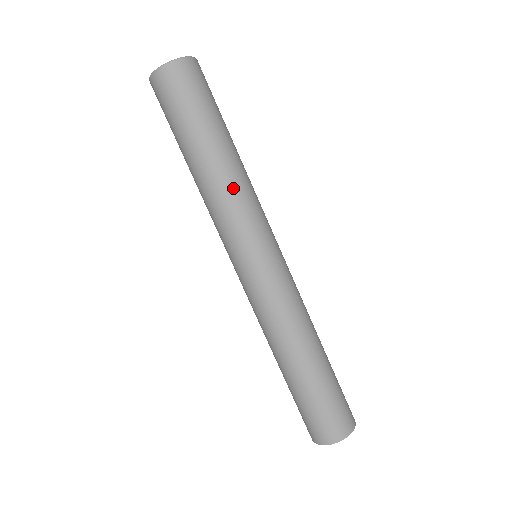
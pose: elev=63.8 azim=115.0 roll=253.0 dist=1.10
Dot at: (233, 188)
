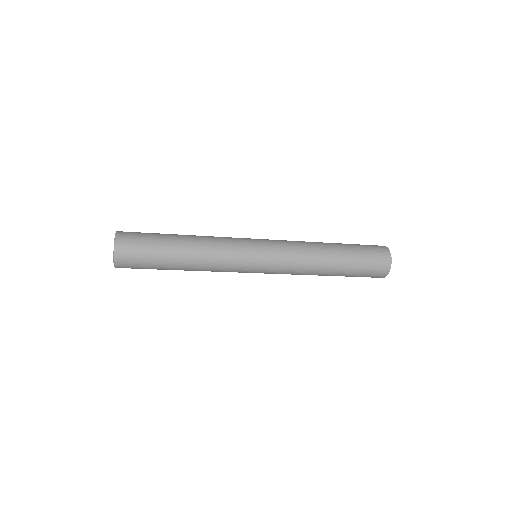
Dot at: (210, 257)
